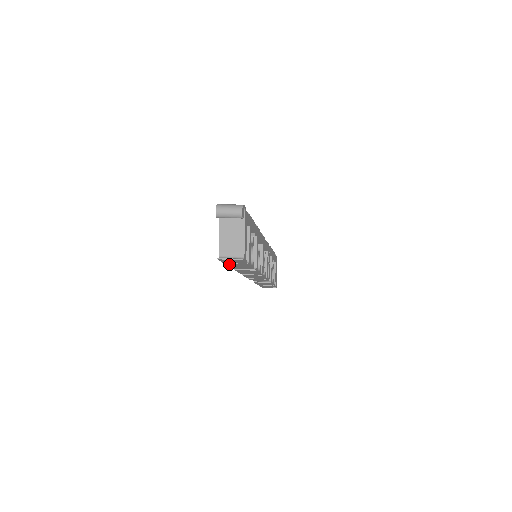
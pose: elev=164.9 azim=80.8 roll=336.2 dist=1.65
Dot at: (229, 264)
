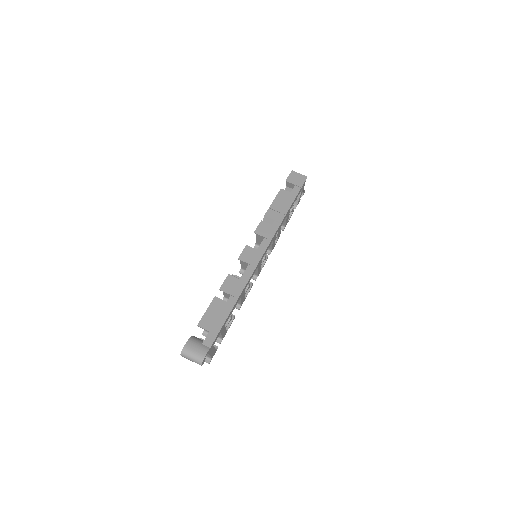
Dot at: (207, 332)
